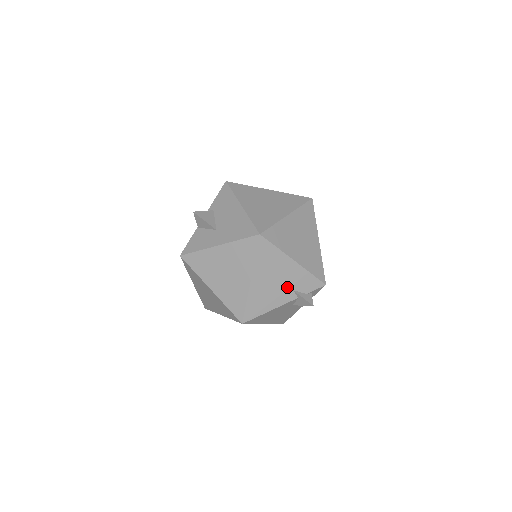
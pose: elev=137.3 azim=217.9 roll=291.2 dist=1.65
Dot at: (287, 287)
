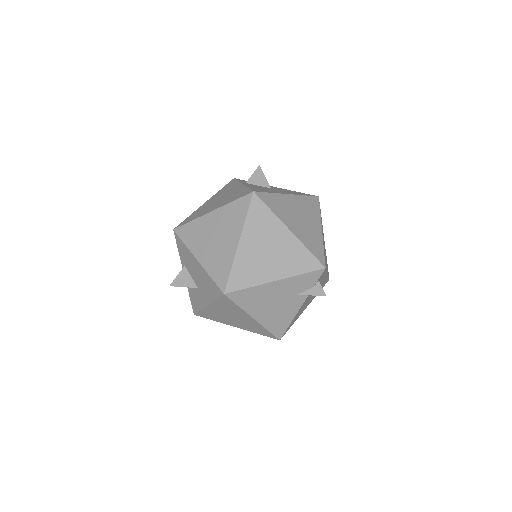
Dot at: (290, 297)
